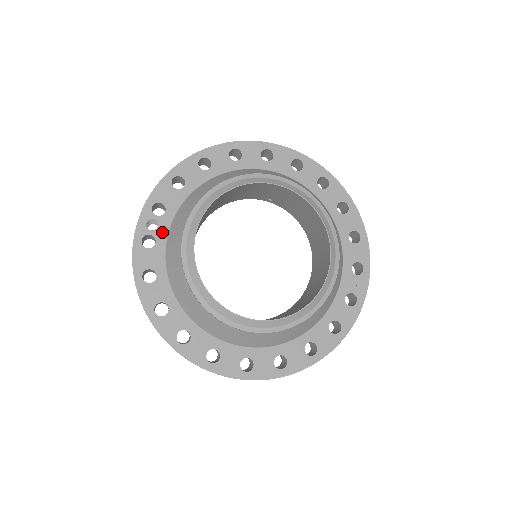
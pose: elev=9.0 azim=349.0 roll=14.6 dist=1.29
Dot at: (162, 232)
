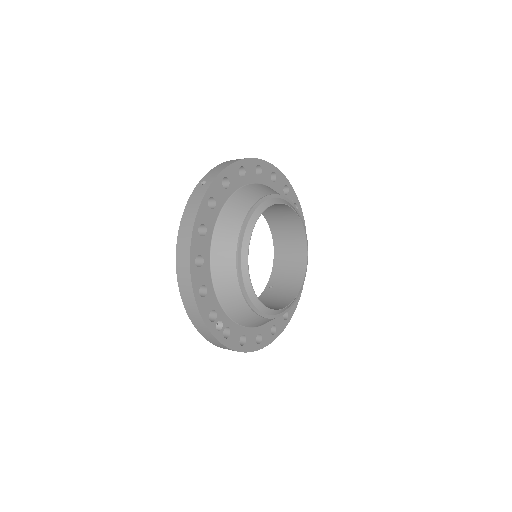
Dot at: (225, 320)
